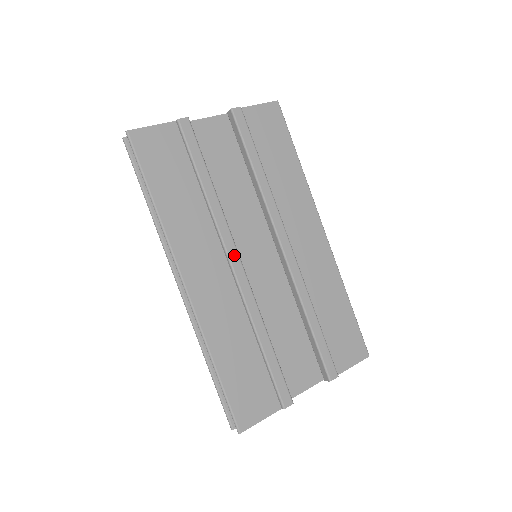
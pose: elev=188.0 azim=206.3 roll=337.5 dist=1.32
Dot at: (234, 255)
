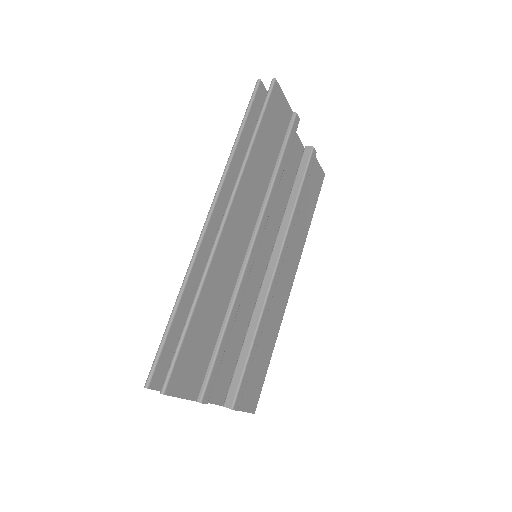
Dot at: (259, 237)
